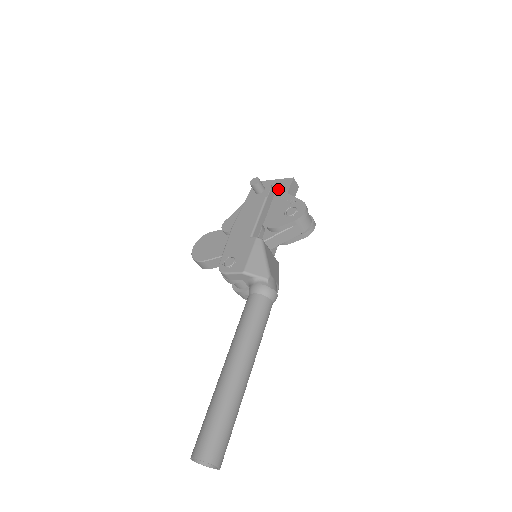
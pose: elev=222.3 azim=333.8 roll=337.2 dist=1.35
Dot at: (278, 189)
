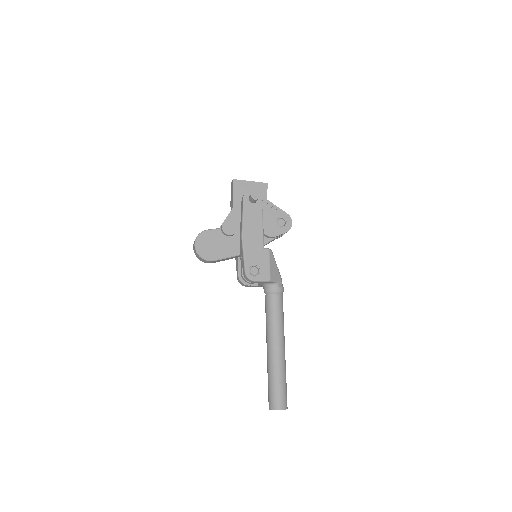
Dot at: (262, 197)
